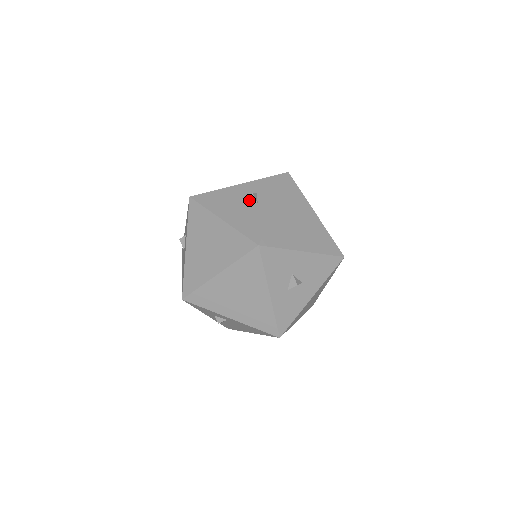
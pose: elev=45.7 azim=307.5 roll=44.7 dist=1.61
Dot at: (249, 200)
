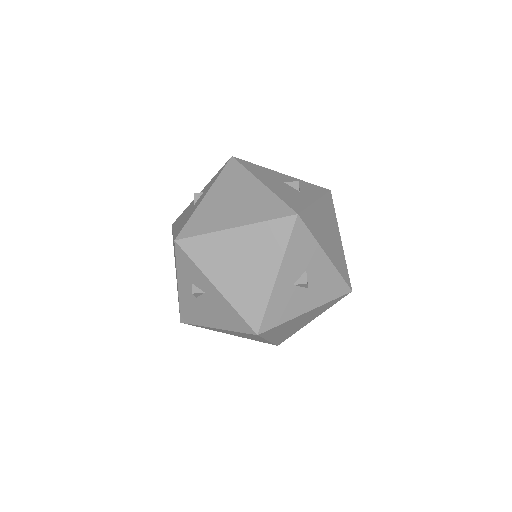
Dot at: (292, 185)
